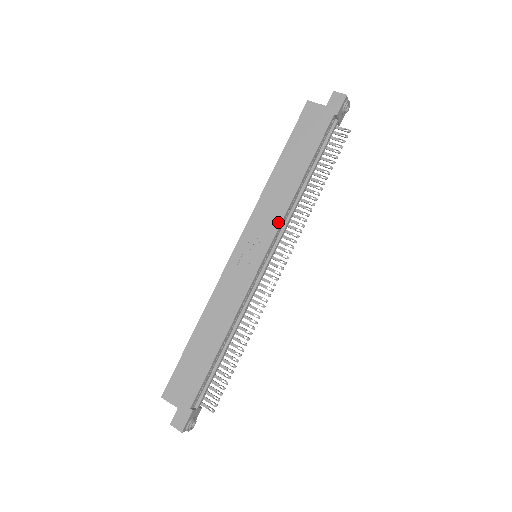
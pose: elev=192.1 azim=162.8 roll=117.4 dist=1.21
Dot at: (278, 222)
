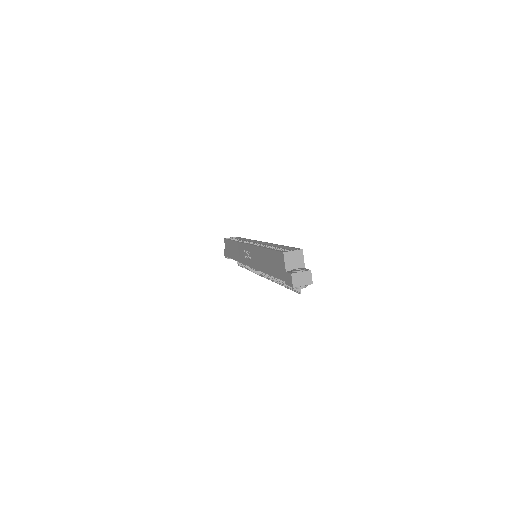
Dot at: (256, 267)
